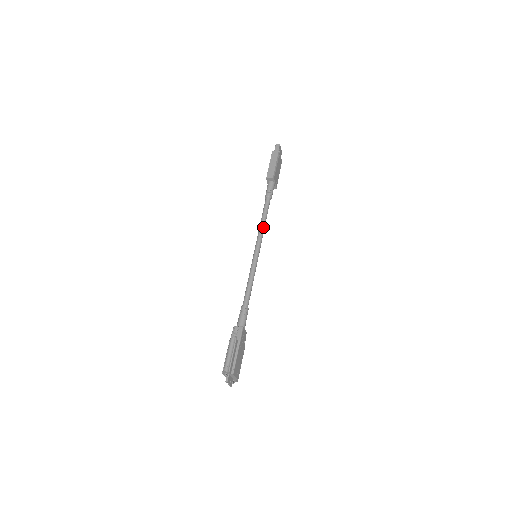
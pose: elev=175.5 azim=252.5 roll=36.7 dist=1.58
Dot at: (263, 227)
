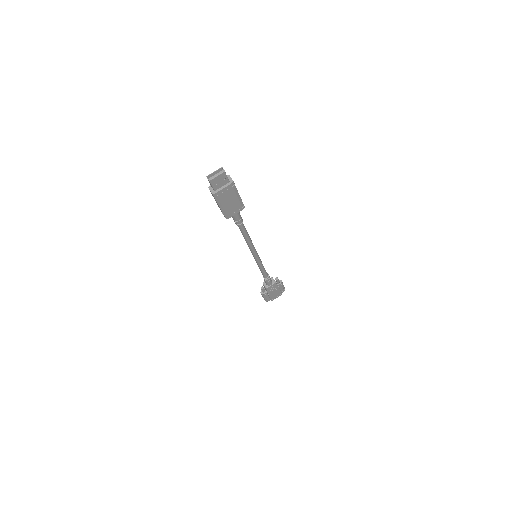
Dot at: (248, 244)
